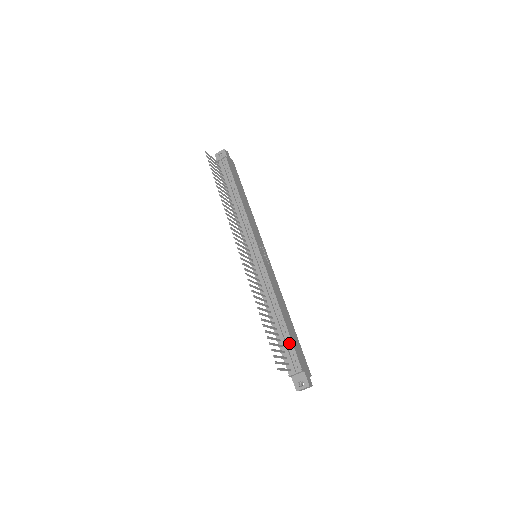
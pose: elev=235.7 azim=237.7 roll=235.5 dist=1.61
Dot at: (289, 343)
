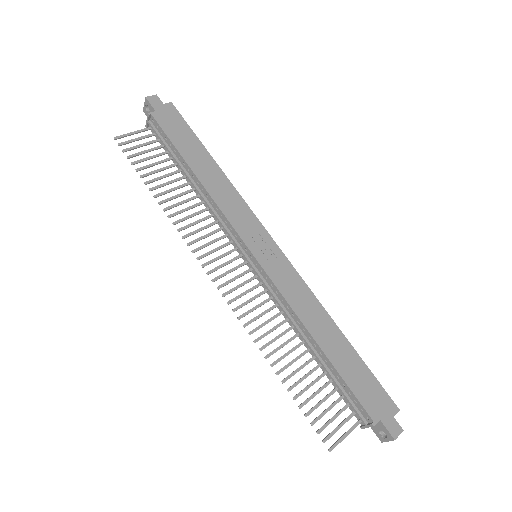
Dot at: (344, 383)
